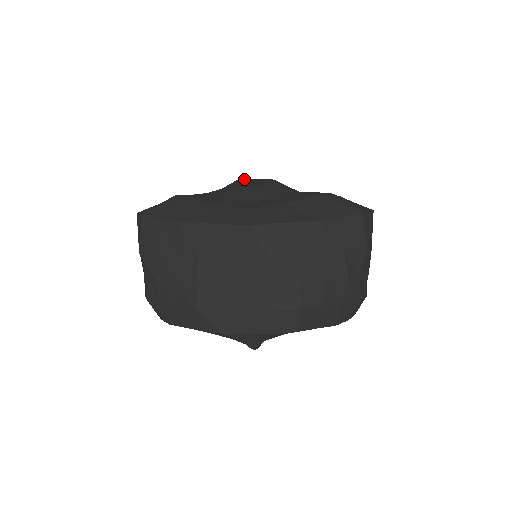
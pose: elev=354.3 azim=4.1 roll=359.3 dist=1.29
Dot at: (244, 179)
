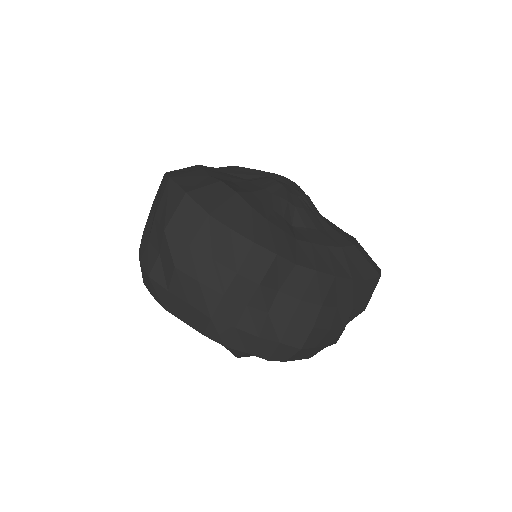
Dot at: (274, 173)
